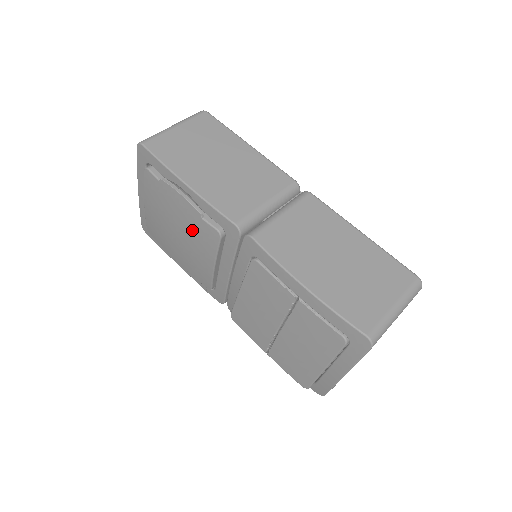
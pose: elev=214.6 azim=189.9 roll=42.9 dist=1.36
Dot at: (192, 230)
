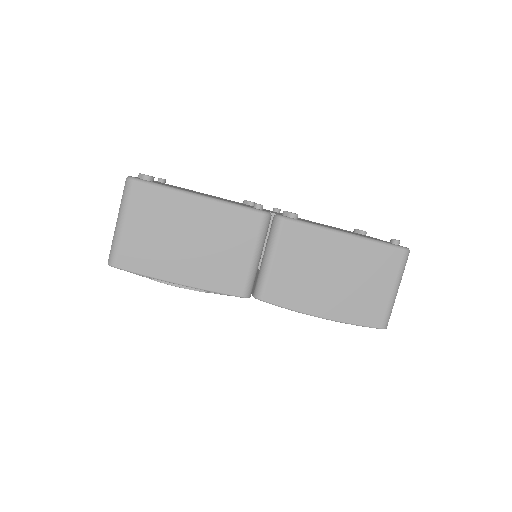
Dot at: occluded
